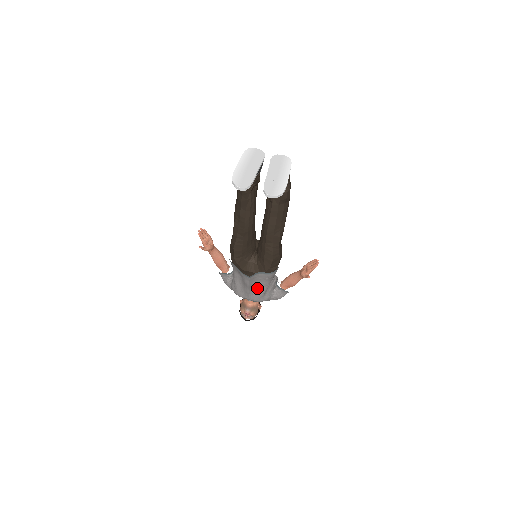
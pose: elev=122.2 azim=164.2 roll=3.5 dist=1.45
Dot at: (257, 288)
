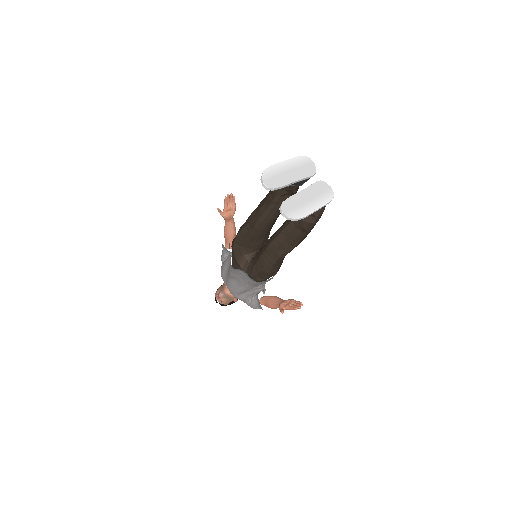
Dot at: (237, 283)
